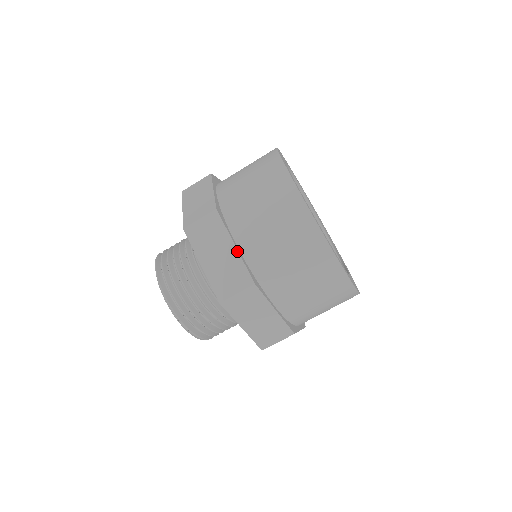
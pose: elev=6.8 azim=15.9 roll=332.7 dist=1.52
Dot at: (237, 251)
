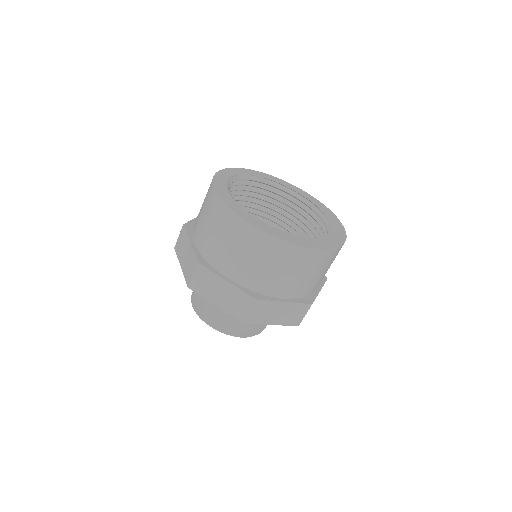
Dot at: (230, 284)
